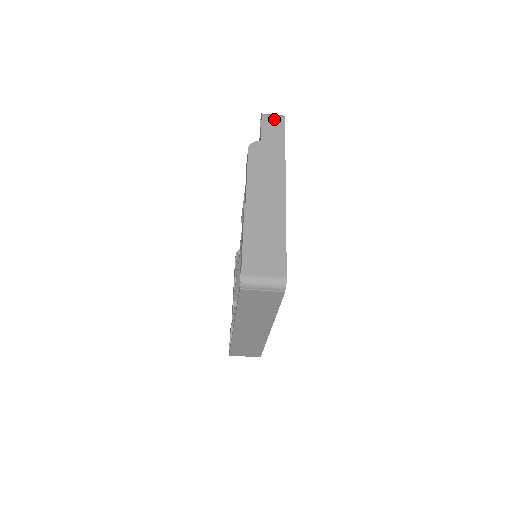
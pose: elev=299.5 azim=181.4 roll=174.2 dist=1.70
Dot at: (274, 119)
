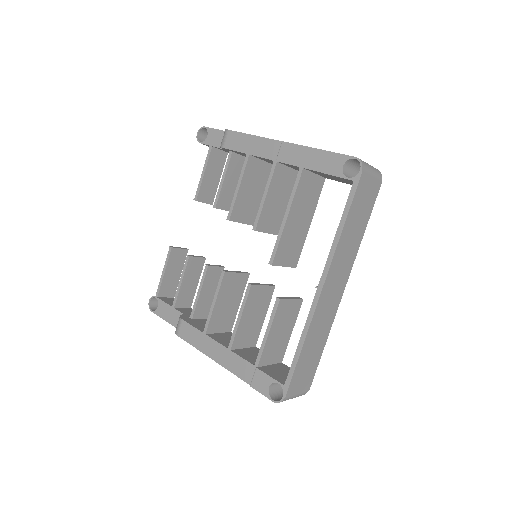
Dot at: occluded
